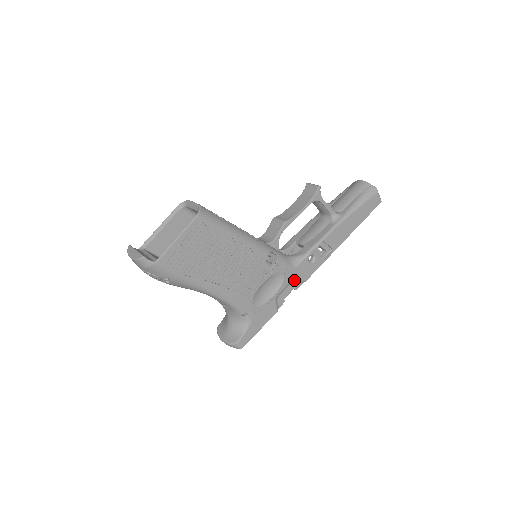
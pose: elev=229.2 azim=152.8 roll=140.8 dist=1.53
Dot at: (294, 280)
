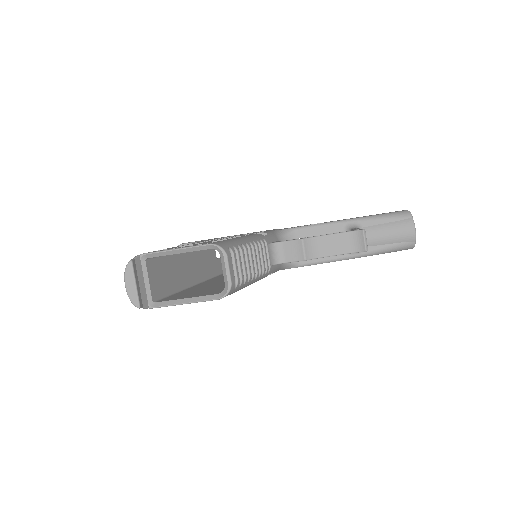
Dot at: occluded
